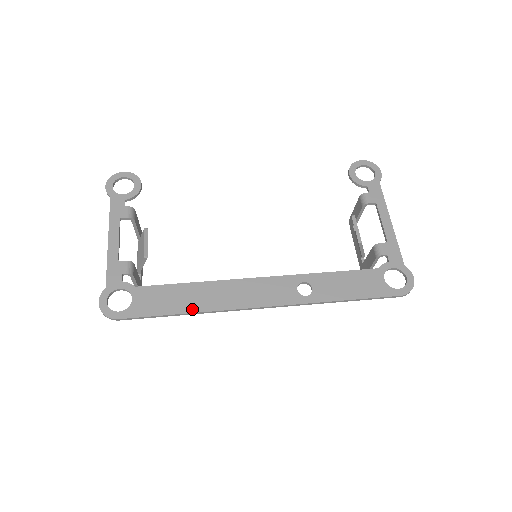
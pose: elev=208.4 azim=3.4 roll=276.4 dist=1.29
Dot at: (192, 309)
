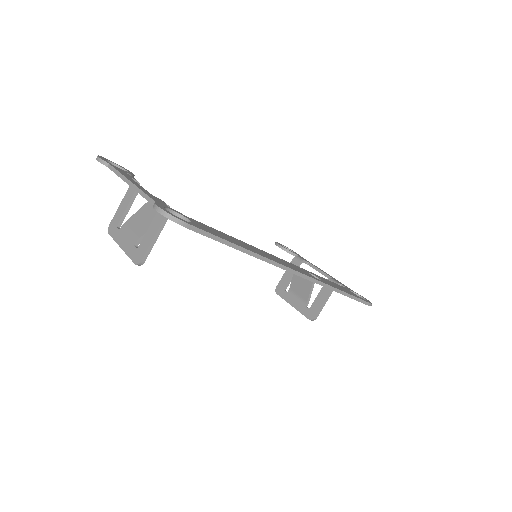
Dot at: (249, 249)
